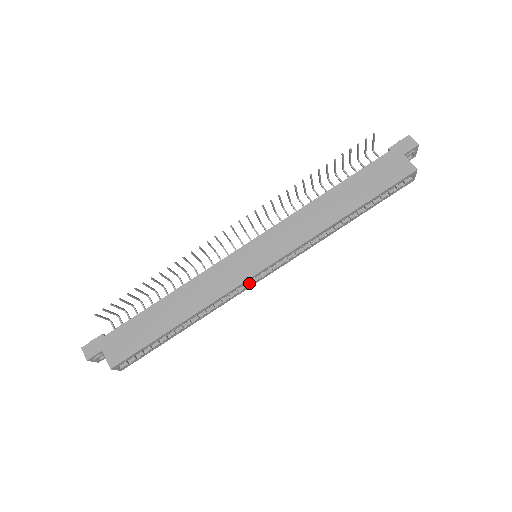
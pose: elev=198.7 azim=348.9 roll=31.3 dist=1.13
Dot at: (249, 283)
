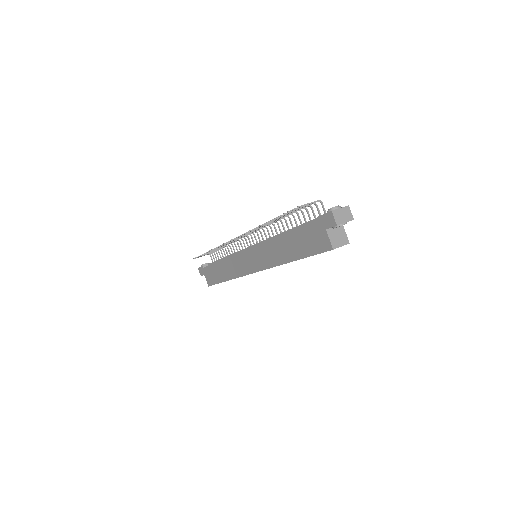
Dot at: occluded
